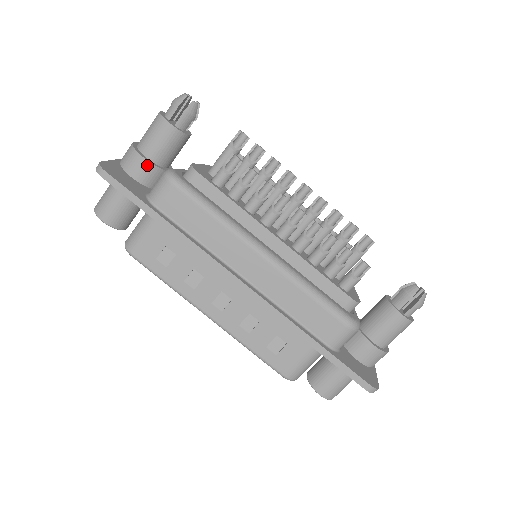
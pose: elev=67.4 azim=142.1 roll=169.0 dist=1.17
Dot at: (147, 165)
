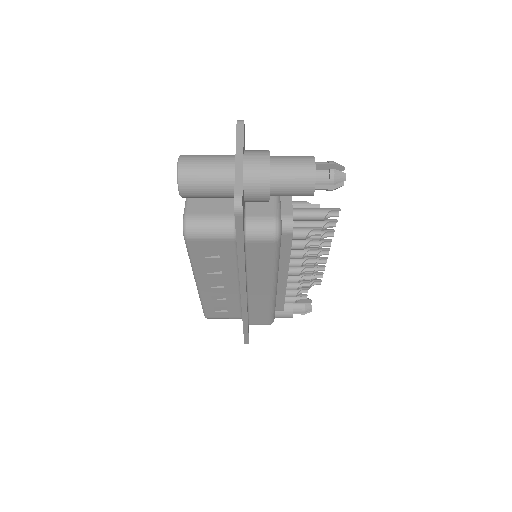
Dot at: (265, 199)
